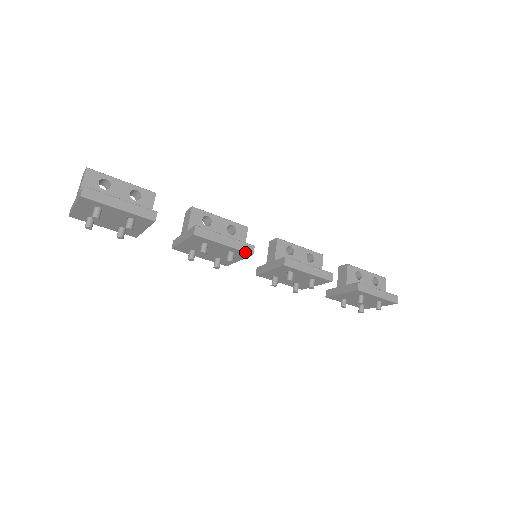
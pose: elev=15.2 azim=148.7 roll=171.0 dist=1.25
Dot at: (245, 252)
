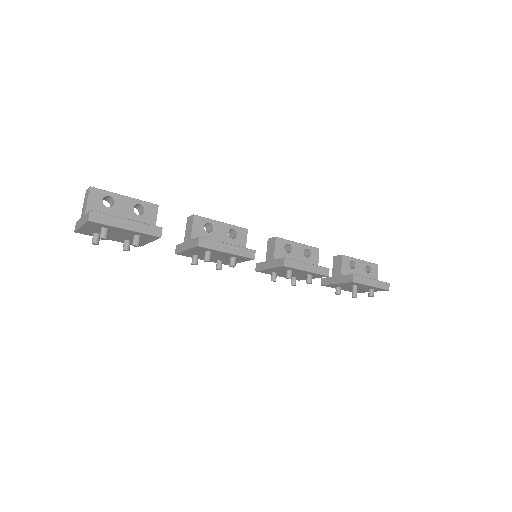
Dot at: (247, 257)
